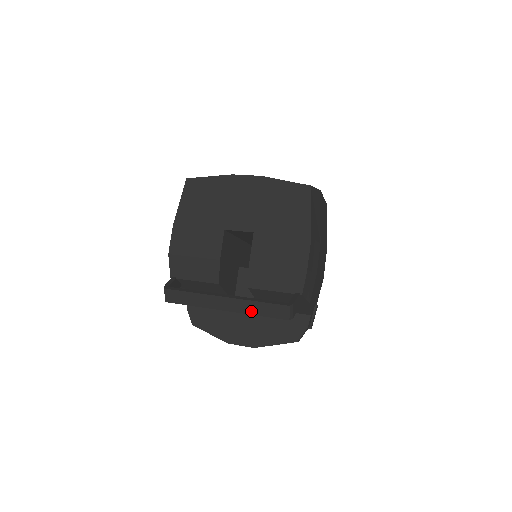
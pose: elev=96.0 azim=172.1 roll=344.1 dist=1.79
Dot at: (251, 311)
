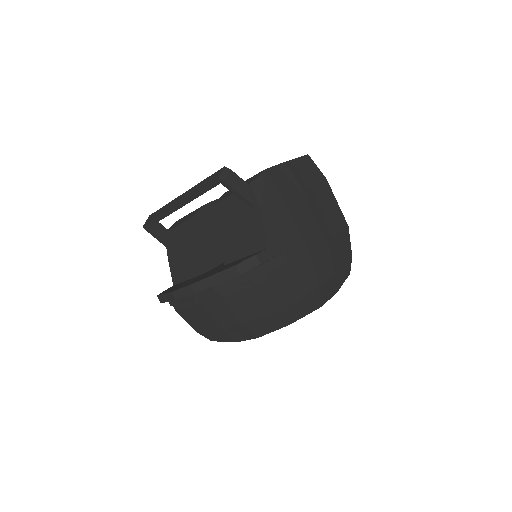
Dot at: (194, 192)
